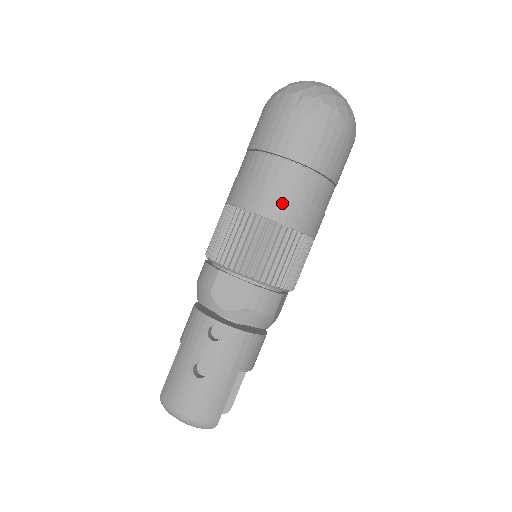
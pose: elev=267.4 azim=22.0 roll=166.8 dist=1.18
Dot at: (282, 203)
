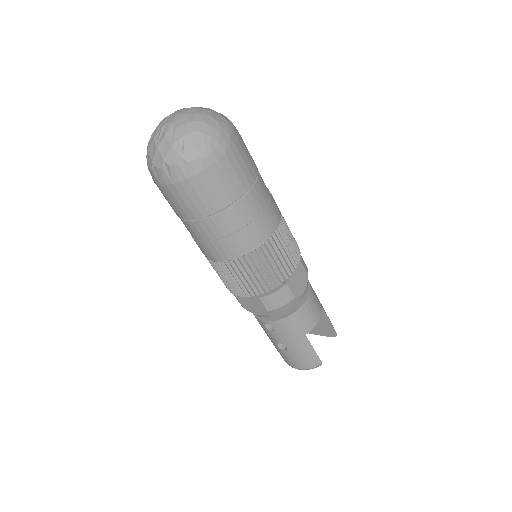
Dot at: (220, 248)
